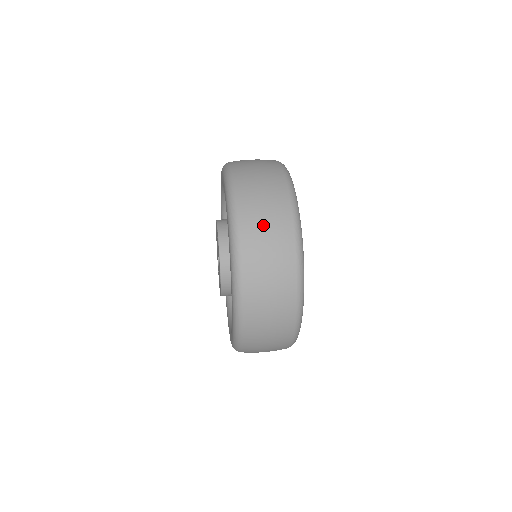
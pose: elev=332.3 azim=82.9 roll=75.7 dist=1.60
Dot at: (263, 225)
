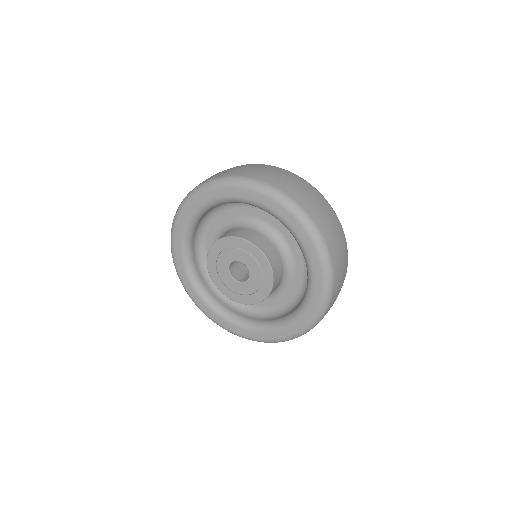
Dot at: (342, 273)
